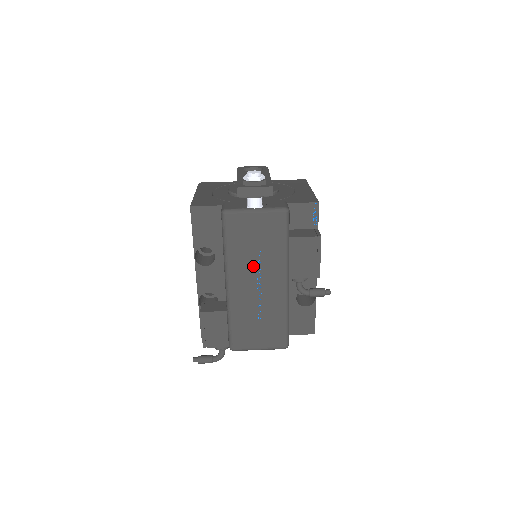
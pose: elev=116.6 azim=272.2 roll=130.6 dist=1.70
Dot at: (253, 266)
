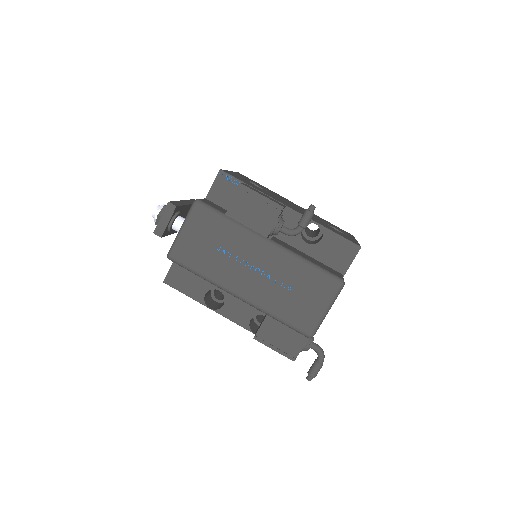
Dot at: (231, 262)
